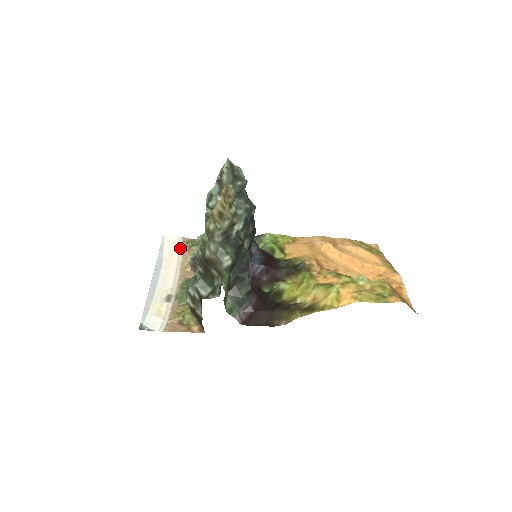
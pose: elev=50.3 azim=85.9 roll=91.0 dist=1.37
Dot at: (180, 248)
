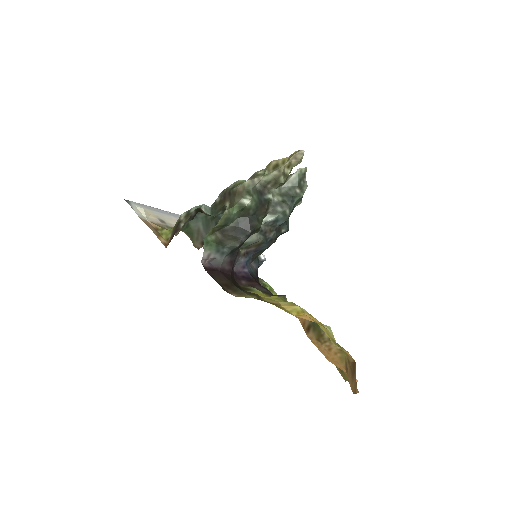
Dot at: occluded
